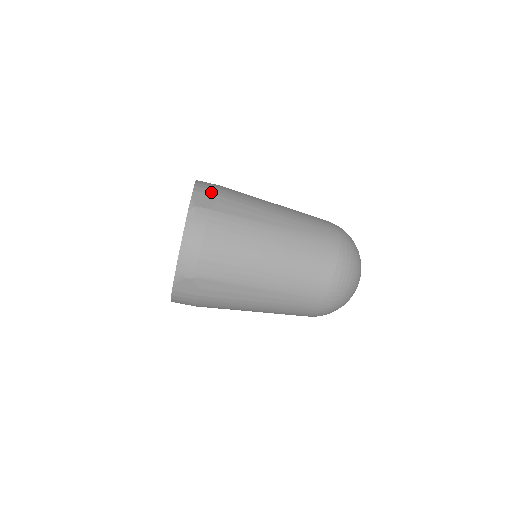
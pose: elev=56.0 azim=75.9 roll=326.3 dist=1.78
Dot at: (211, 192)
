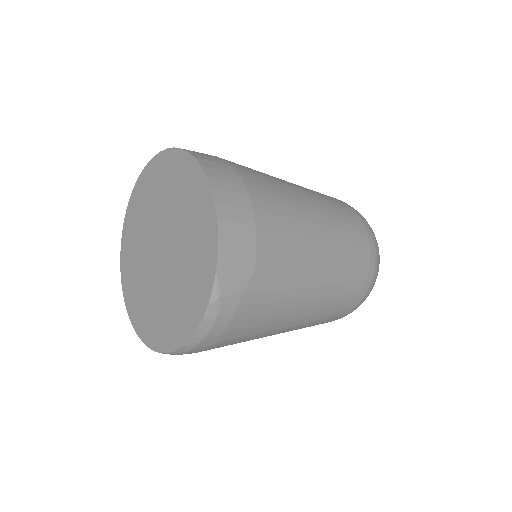
Dot at: (244, 249)
